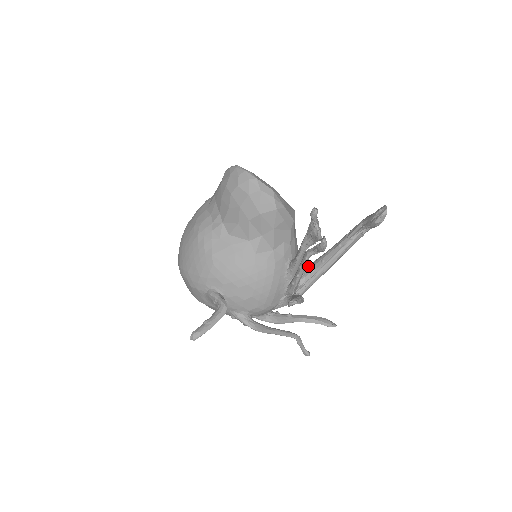
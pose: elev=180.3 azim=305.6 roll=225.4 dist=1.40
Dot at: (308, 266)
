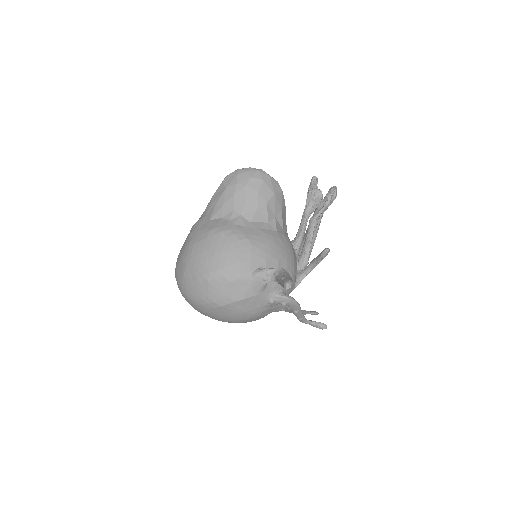
Dot at: occluded
